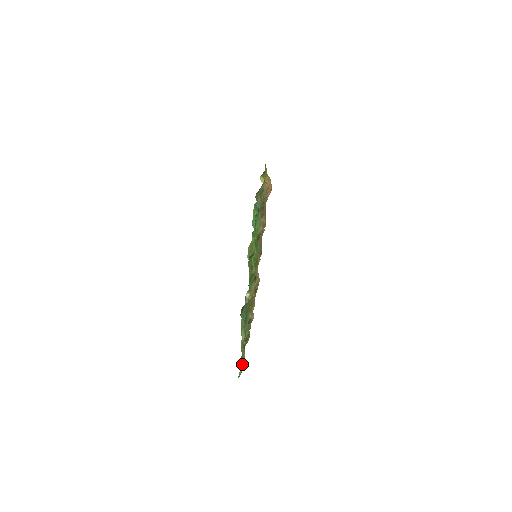
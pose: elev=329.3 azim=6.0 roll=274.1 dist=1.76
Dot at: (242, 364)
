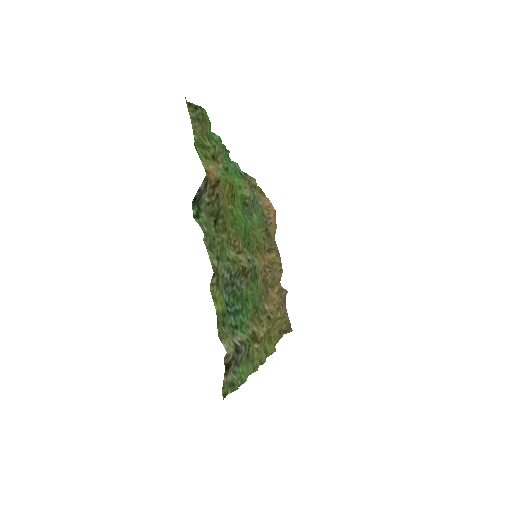
Dot at: occluded
